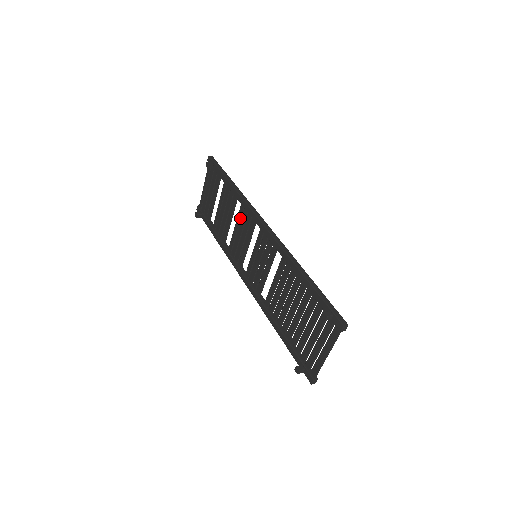
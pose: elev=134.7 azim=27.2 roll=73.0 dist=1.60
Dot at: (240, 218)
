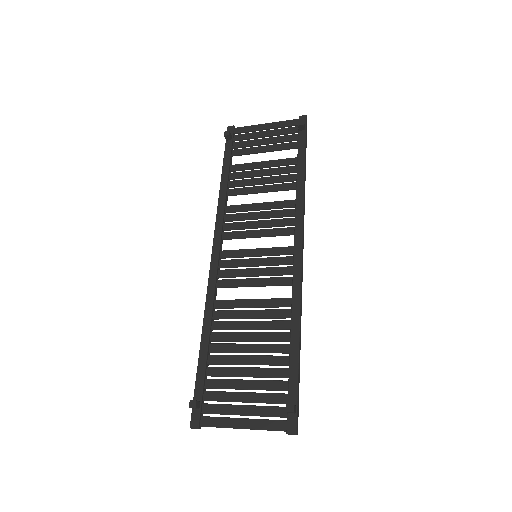
Dot at: (278, 207)
